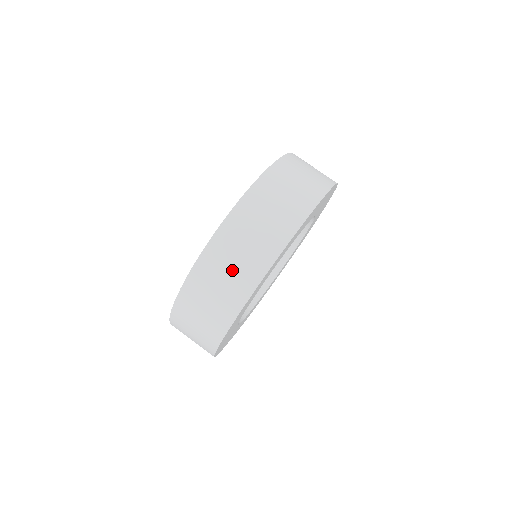
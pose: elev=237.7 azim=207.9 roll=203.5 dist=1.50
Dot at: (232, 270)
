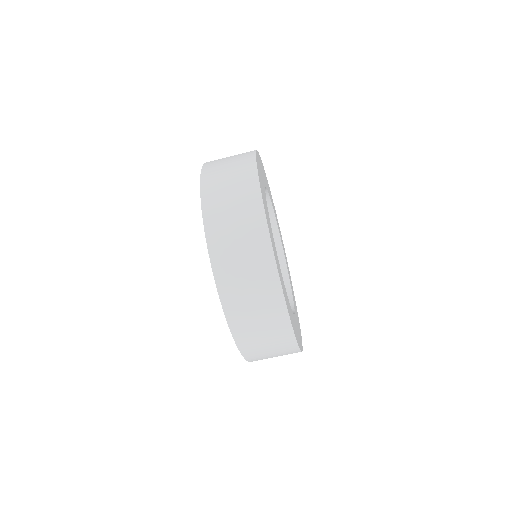
Dot at: (255, 299)
